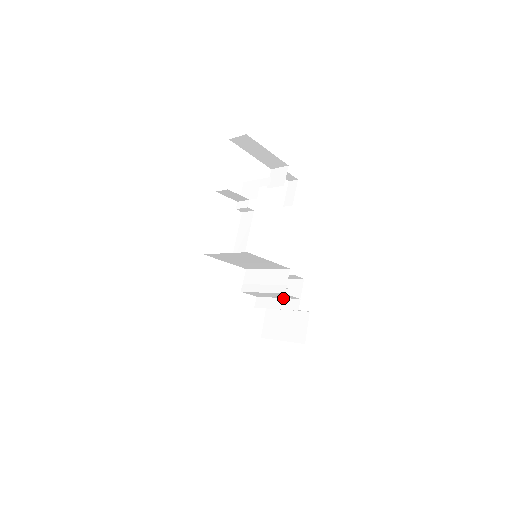
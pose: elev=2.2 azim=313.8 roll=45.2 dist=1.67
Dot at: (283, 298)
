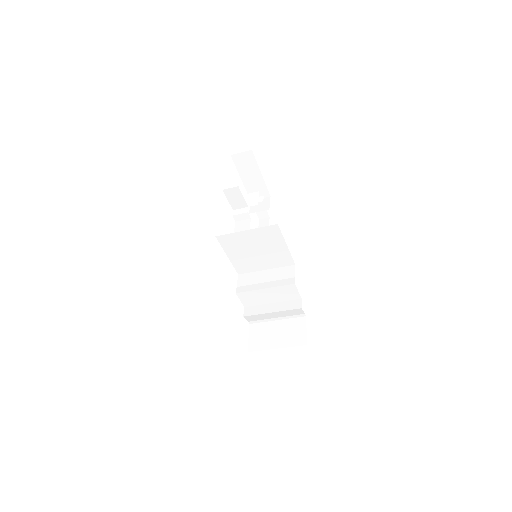
Dot at: (280, 302)
